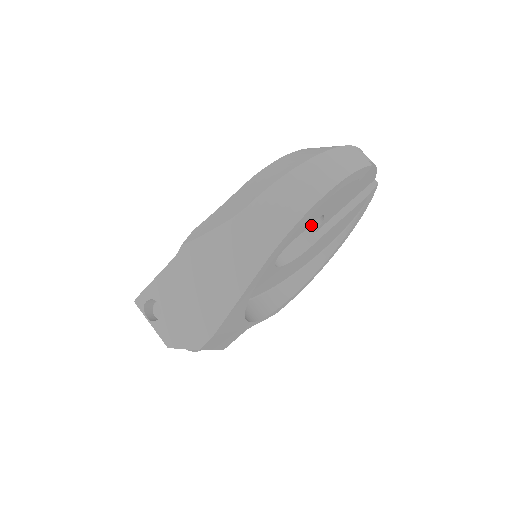
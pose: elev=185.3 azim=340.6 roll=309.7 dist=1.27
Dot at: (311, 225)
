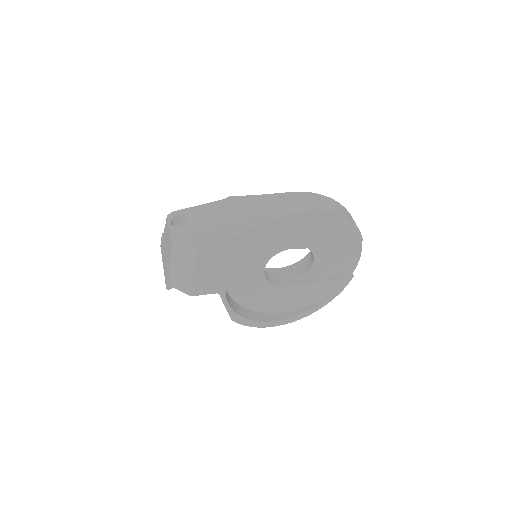
Dot at: (297, 274)
